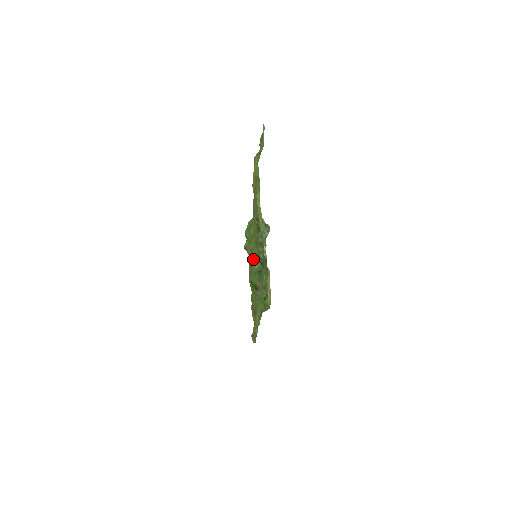
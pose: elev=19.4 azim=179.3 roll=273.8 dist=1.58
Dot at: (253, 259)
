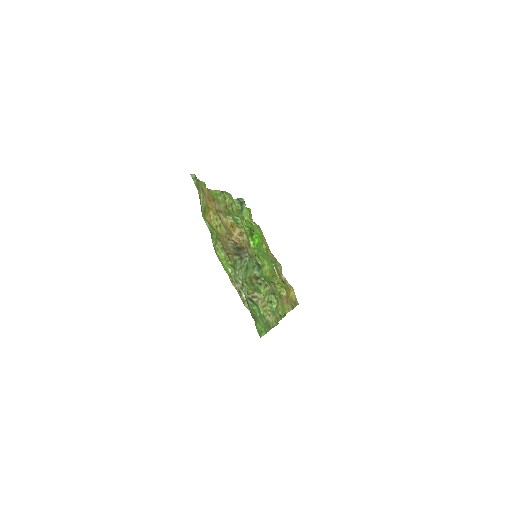
Dot at: occluded
